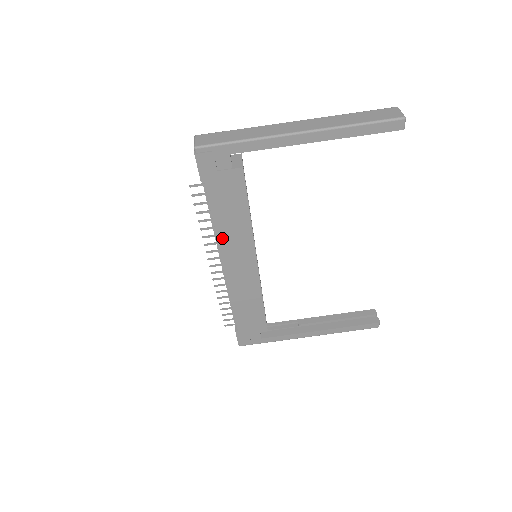
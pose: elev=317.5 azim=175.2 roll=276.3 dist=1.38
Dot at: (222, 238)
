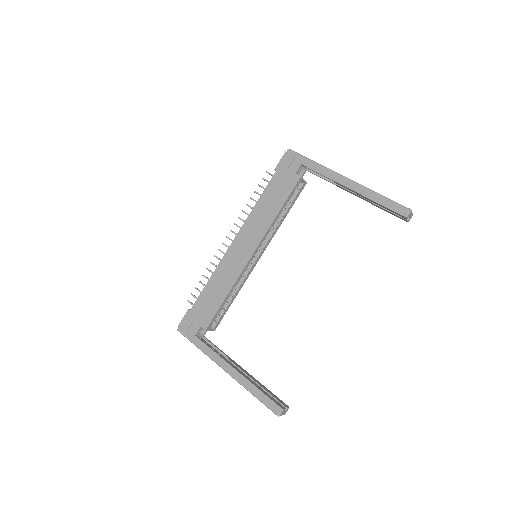
Dot at: (252, 217)
